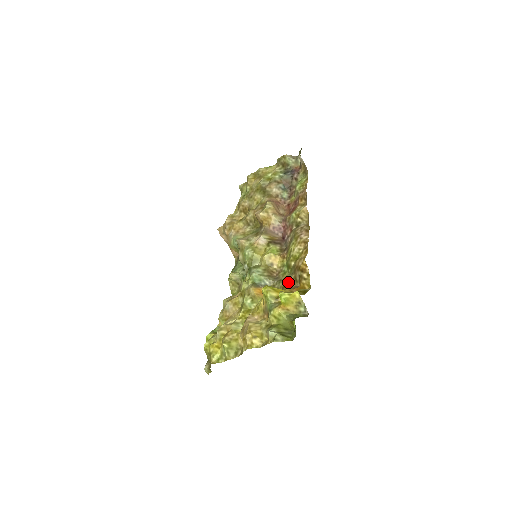
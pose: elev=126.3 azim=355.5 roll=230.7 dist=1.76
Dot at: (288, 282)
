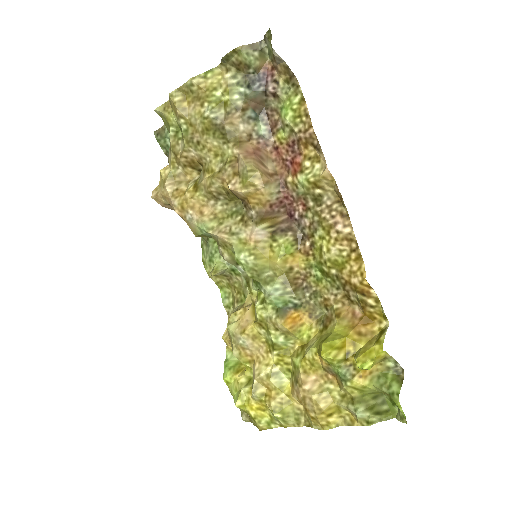
Dot at: (335, 302)
